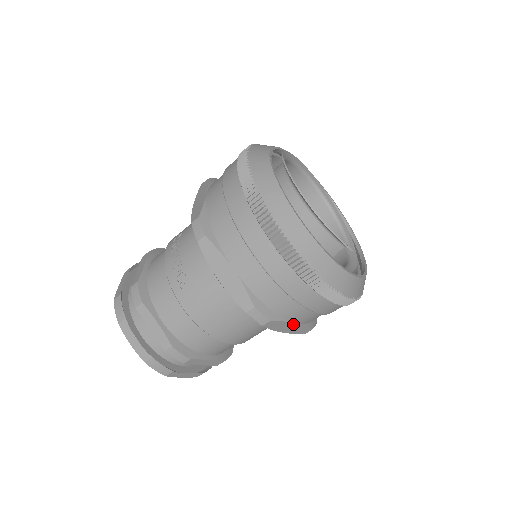
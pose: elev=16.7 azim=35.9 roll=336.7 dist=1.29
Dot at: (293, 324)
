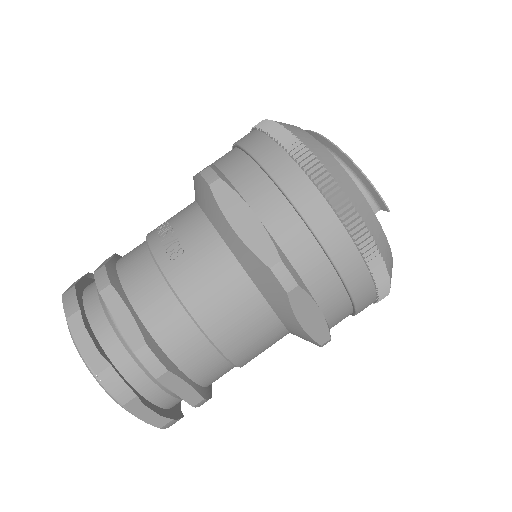
Dot at: (317, 311)
